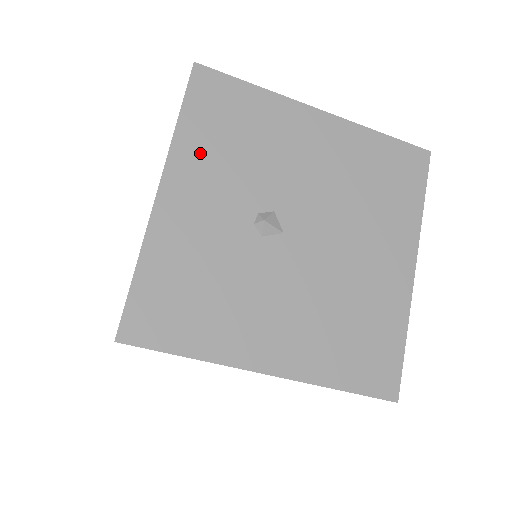
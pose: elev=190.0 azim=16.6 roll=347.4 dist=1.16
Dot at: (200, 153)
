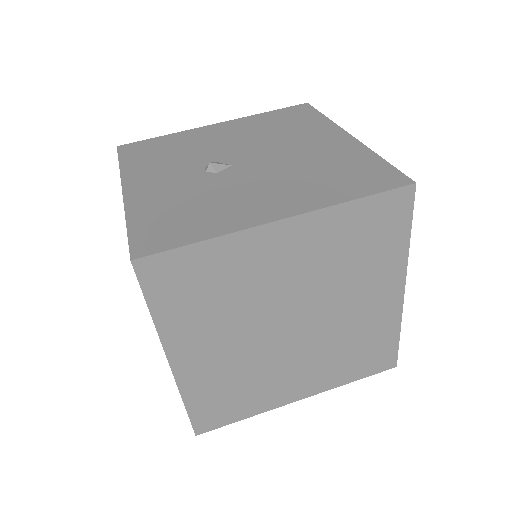
Dot at: (144, 168)
